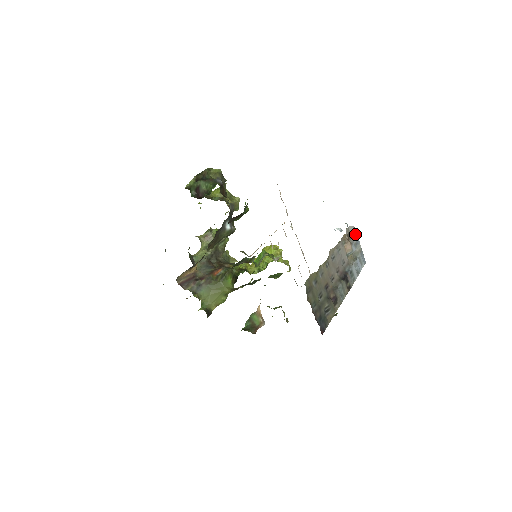
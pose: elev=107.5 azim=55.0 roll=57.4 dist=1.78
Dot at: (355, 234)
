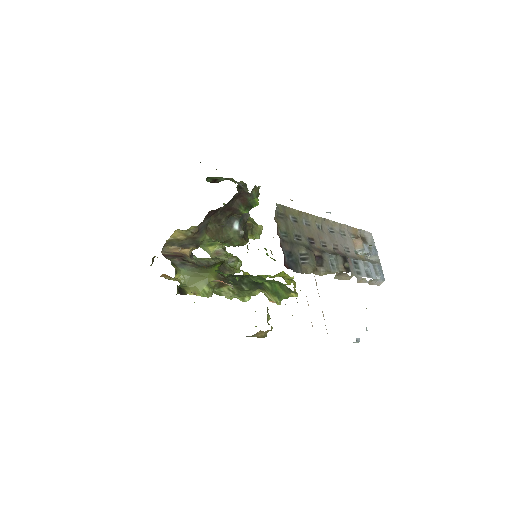
Dot at: (372, 242)
